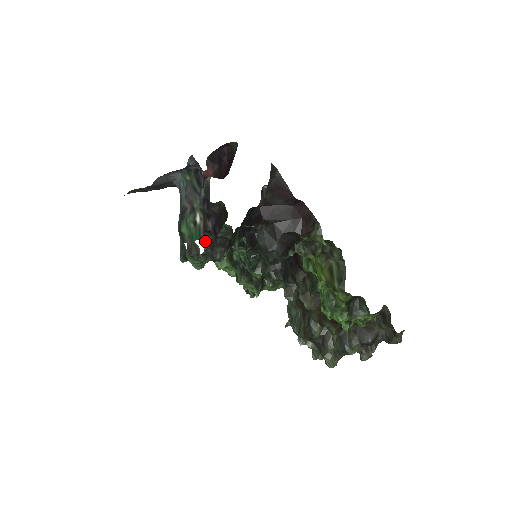
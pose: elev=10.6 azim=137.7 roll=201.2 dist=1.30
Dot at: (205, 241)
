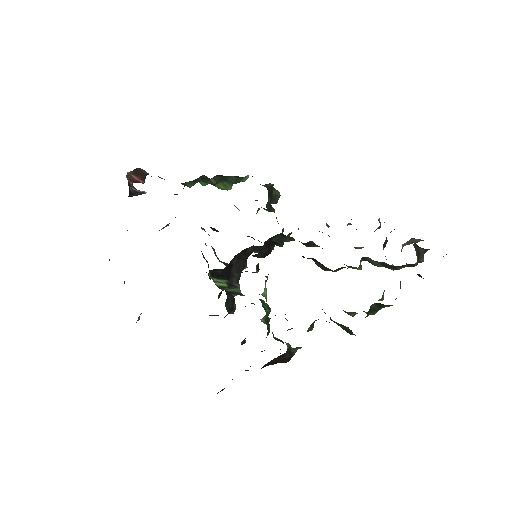
Dot at: (212, 315)
